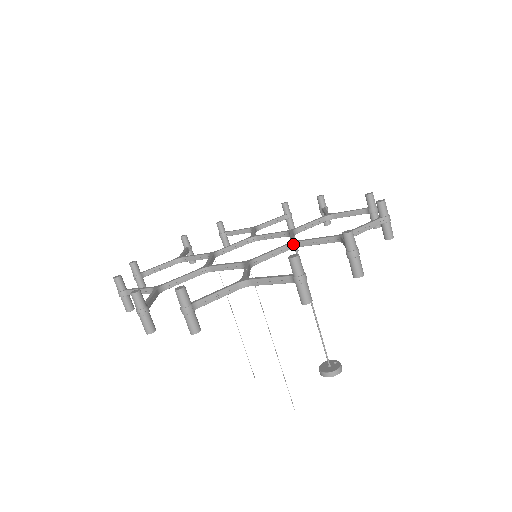
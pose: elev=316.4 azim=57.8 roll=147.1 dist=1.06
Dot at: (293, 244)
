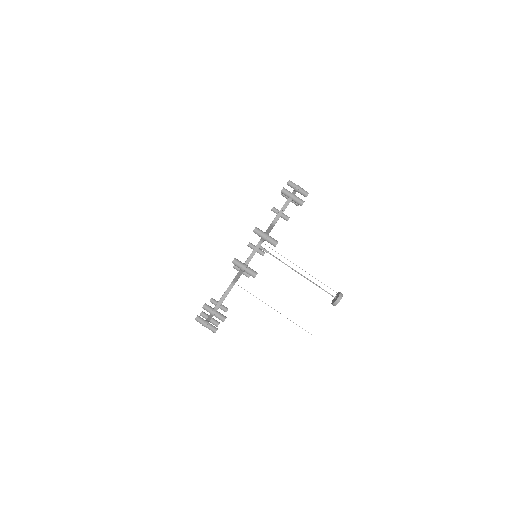
Dot at: occluded
